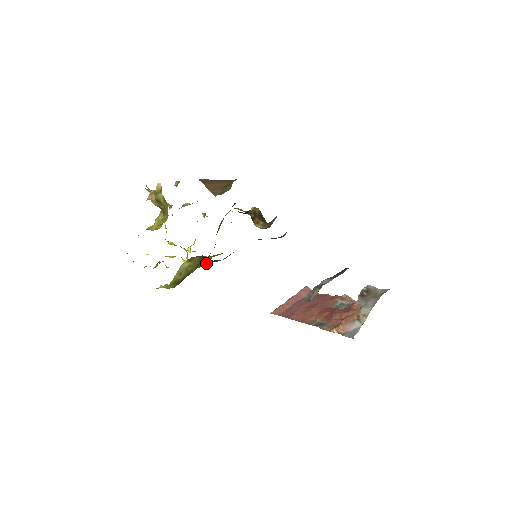
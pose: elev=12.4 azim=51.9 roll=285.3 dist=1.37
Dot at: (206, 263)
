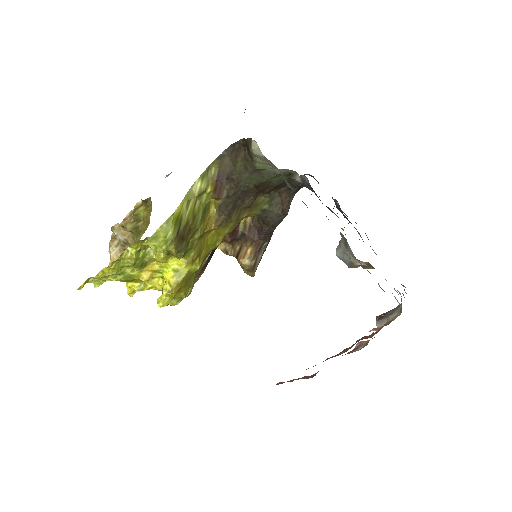
Dot at: (200, 257)
